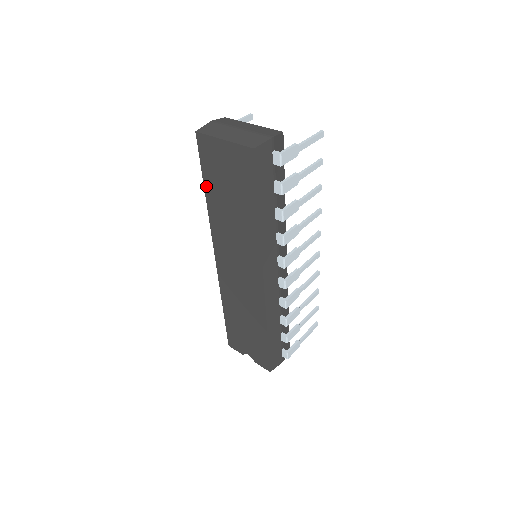
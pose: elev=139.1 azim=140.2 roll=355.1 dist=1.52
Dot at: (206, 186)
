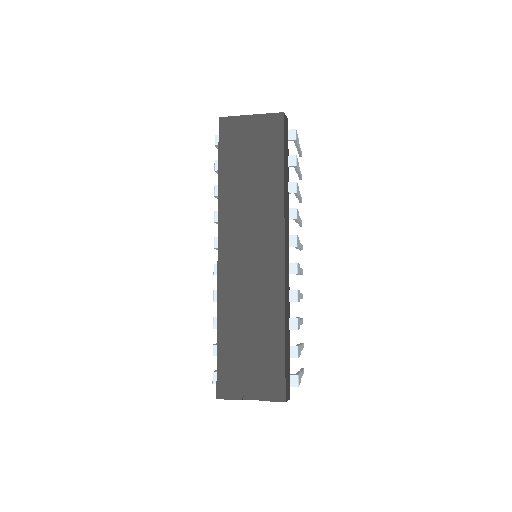
Dot at: (221, 167)
